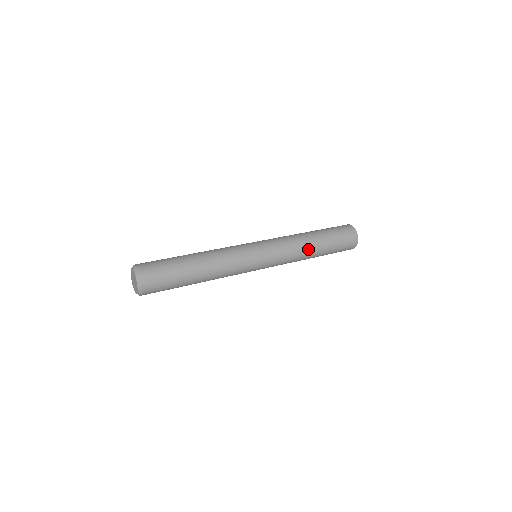
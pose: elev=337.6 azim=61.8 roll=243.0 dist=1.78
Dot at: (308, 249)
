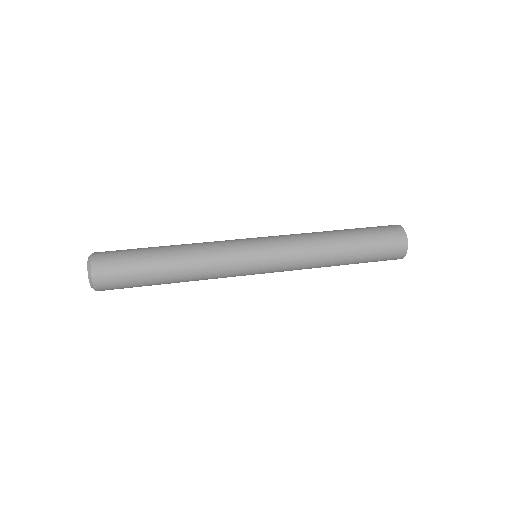
Dot at: (326, 265)
